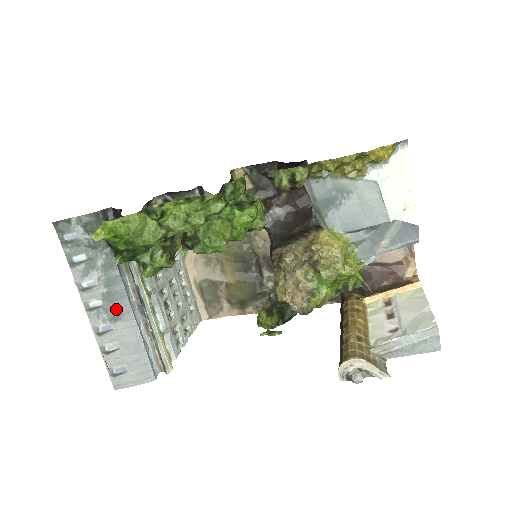
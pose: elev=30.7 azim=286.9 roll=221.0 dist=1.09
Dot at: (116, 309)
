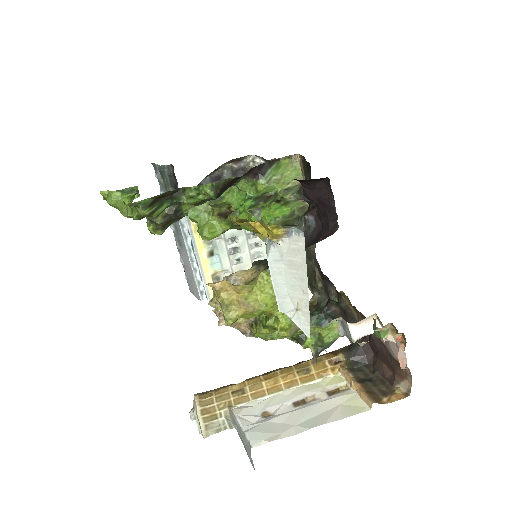
Dot at: (180, 239)
